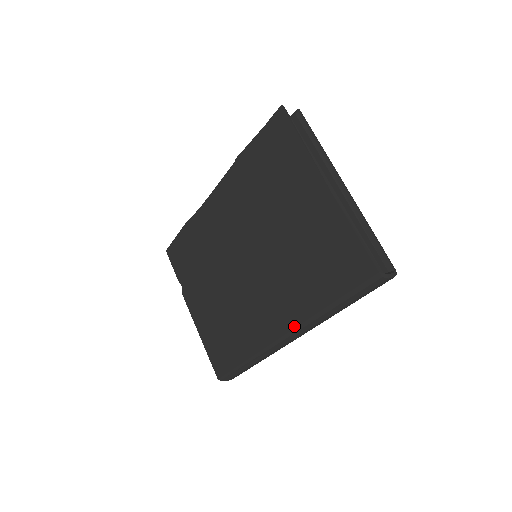
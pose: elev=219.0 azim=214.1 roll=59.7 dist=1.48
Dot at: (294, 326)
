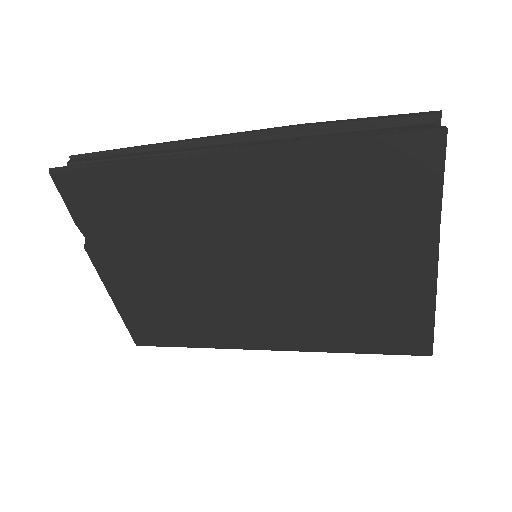
Dot at: (293, 349)
